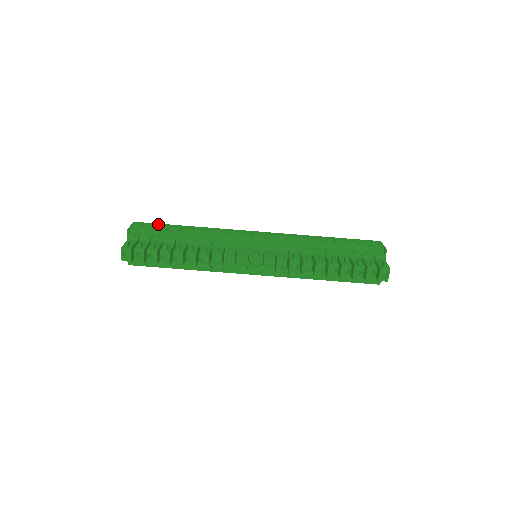
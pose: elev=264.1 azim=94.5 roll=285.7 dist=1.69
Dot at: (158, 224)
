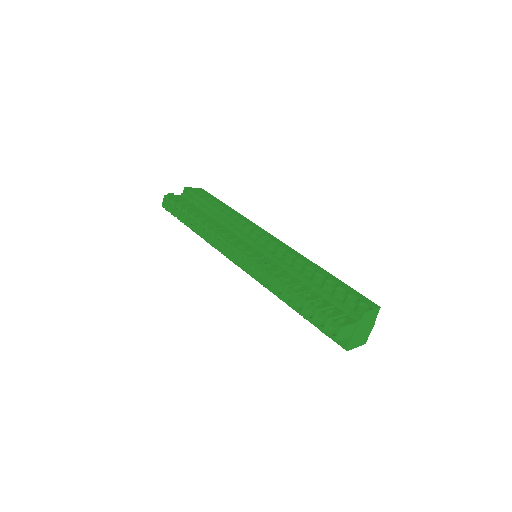
Dot at: (213, 196)
